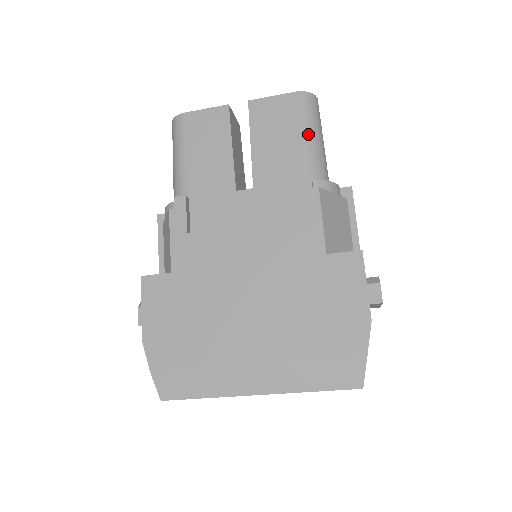
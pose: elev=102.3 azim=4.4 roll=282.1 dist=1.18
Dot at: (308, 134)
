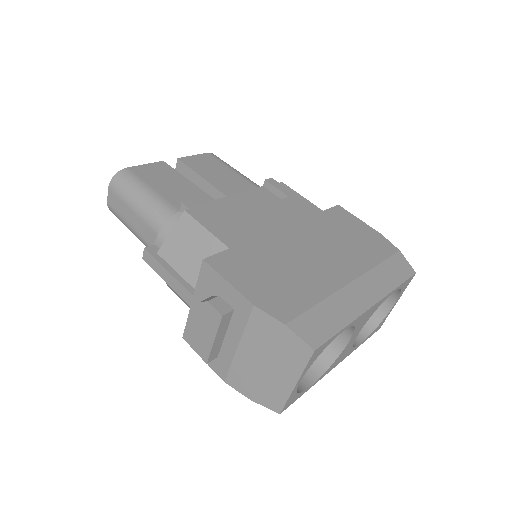
Dot at: (237, 171)
